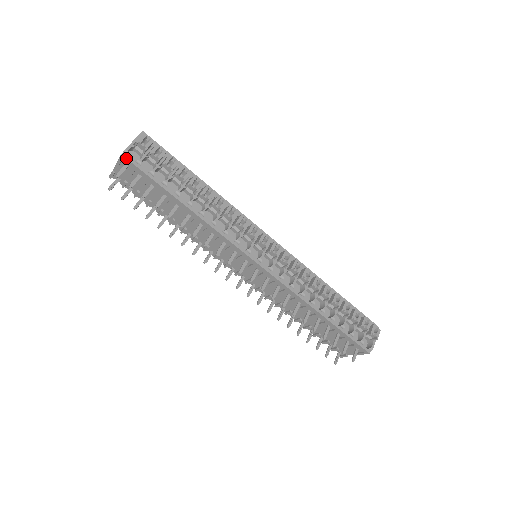
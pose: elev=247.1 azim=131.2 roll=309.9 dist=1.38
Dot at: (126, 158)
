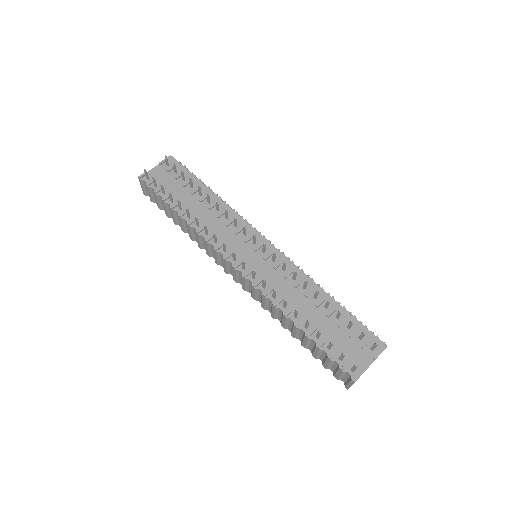
Dot at: (173, 157)
